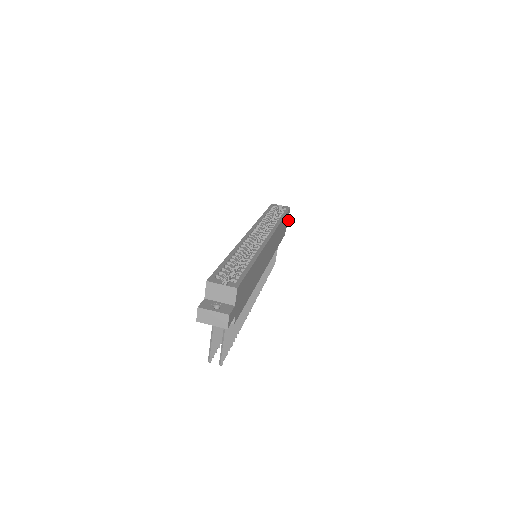
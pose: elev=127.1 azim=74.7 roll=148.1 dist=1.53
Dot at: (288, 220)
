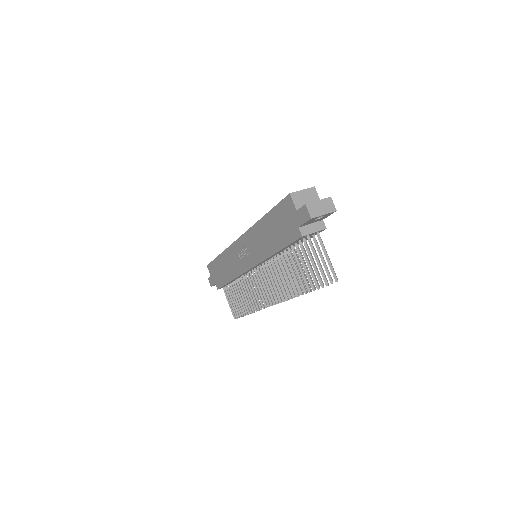
Dot at: occluded
